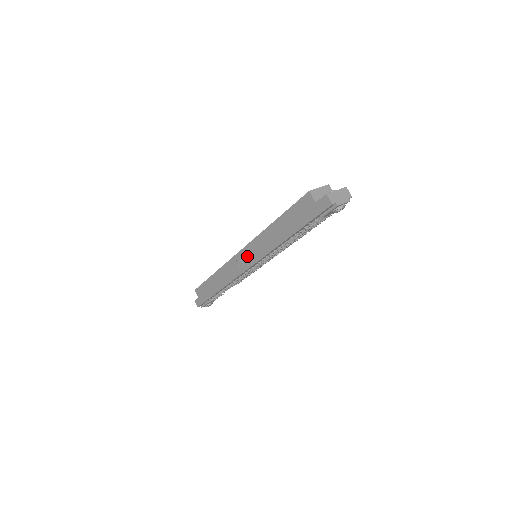
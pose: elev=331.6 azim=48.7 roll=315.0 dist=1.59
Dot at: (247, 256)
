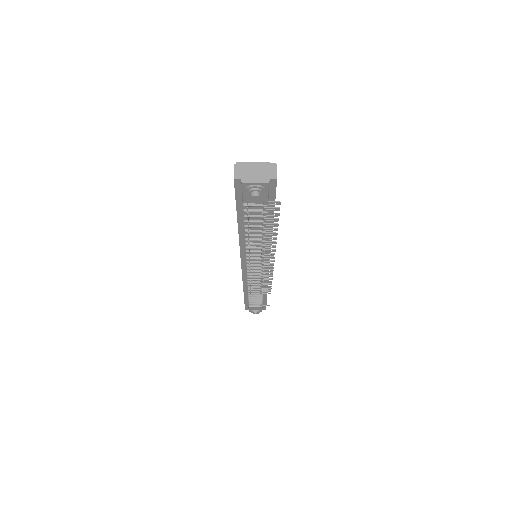
Dot at: occluded
